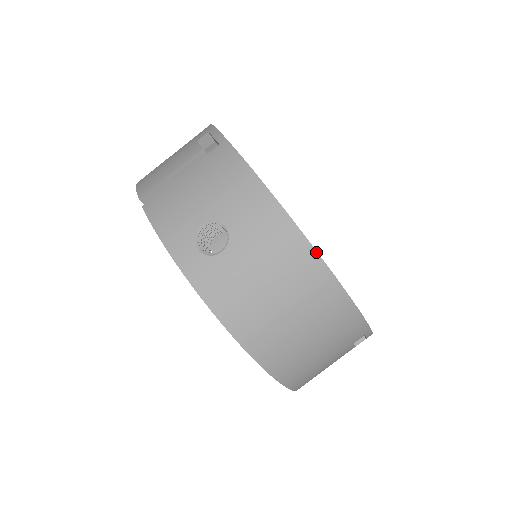
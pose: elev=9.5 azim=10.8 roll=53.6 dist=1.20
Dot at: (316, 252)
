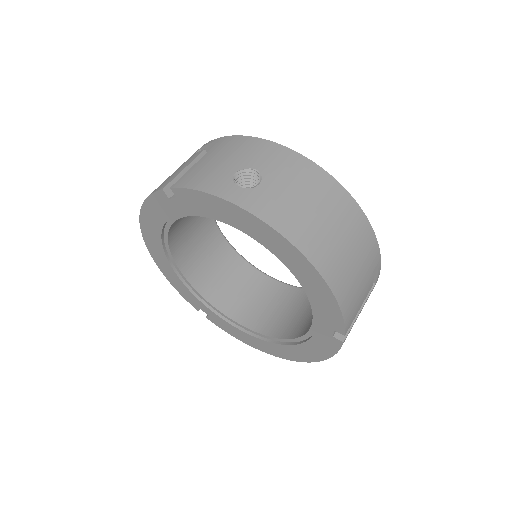
Dot at: (328, 173)
